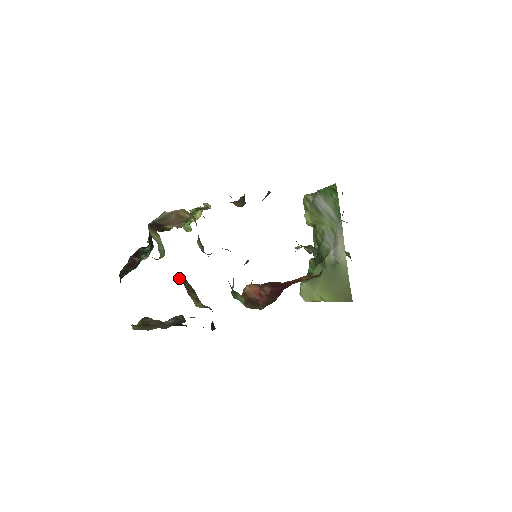
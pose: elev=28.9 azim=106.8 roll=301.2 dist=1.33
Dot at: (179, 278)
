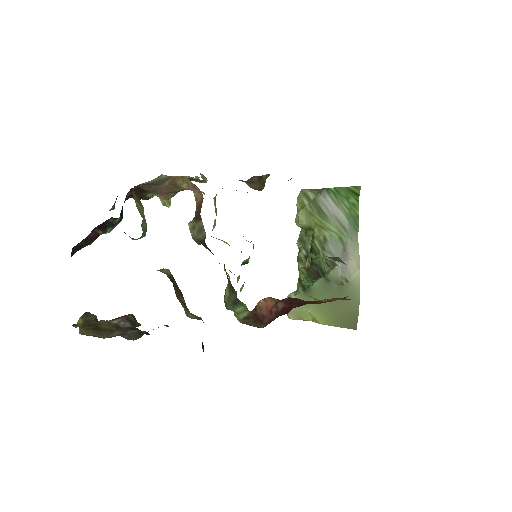
Dot at: (164, 271)
